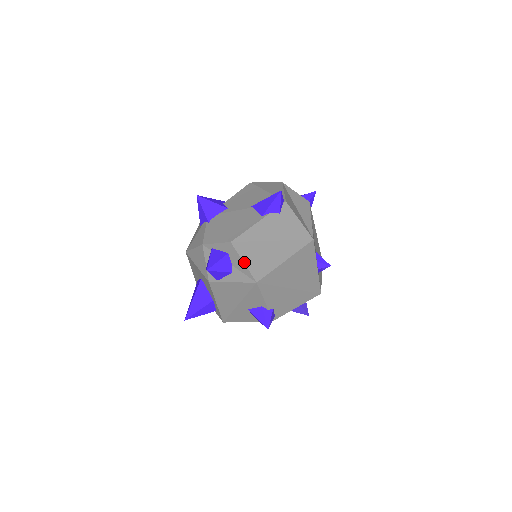
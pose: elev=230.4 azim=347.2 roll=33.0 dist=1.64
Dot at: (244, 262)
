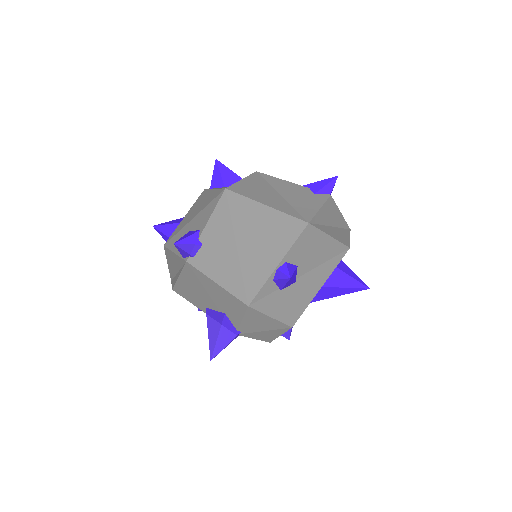
Dot at: (242, 180)
